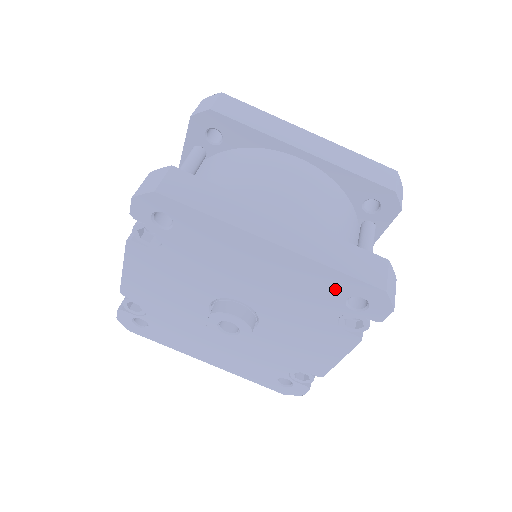
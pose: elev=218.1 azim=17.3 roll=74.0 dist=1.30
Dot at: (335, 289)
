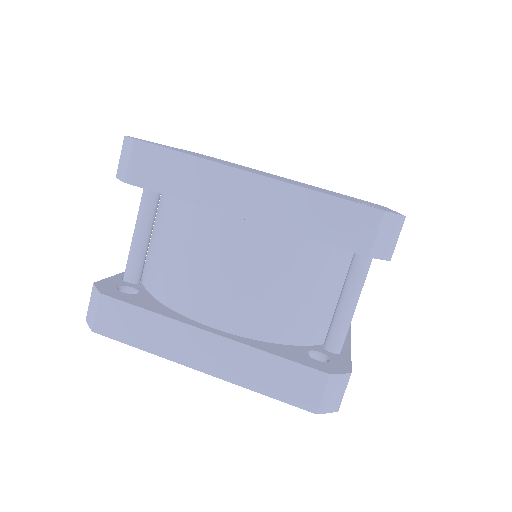
Dot at: occluded
